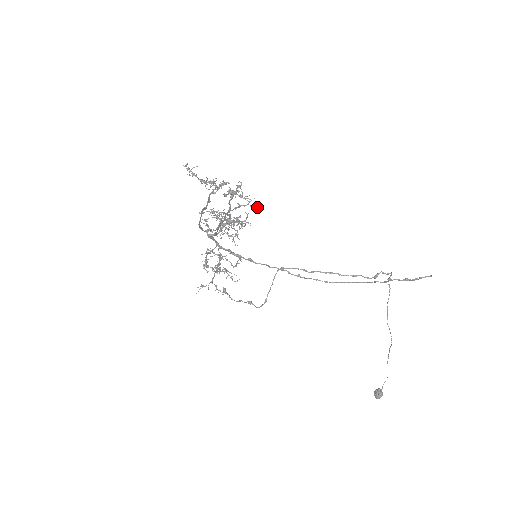
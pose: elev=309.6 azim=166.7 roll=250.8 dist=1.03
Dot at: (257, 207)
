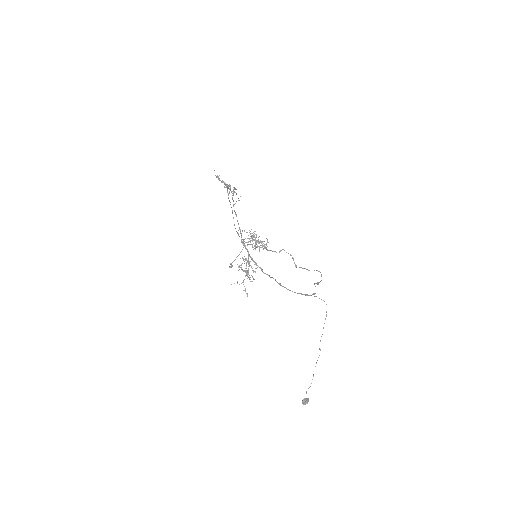
Dot at: (239, 200)
